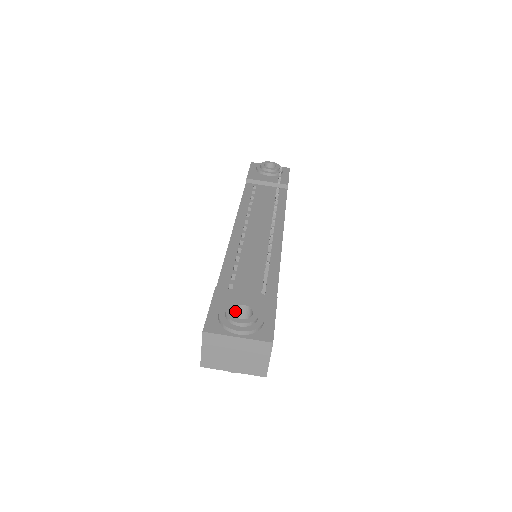
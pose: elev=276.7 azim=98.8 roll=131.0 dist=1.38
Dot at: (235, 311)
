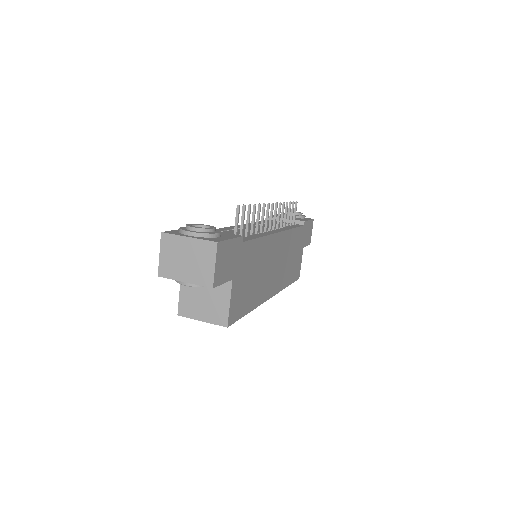
Dot at: occluded
